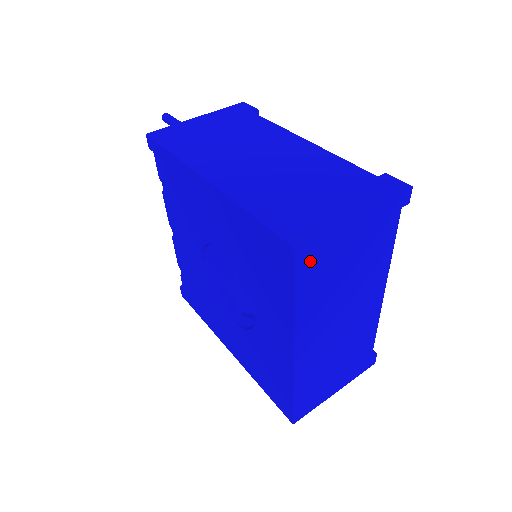
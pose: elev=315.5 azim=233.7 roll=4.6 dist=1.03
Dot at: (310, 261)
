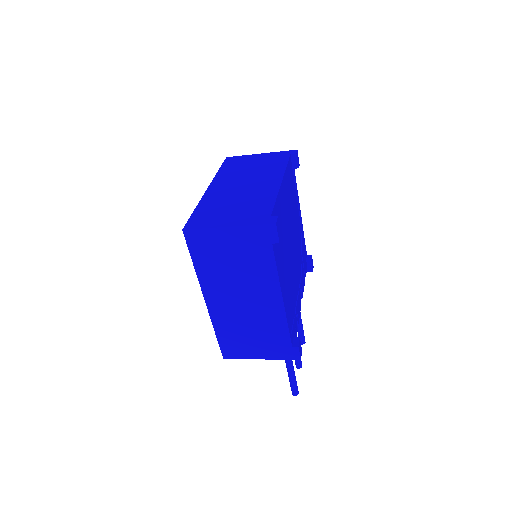
Dot at: (232, 161)
